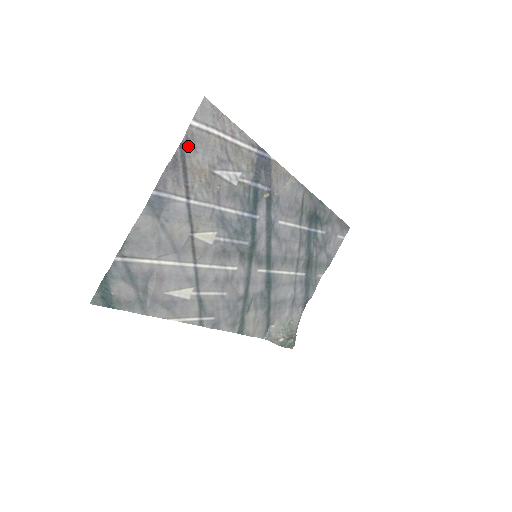
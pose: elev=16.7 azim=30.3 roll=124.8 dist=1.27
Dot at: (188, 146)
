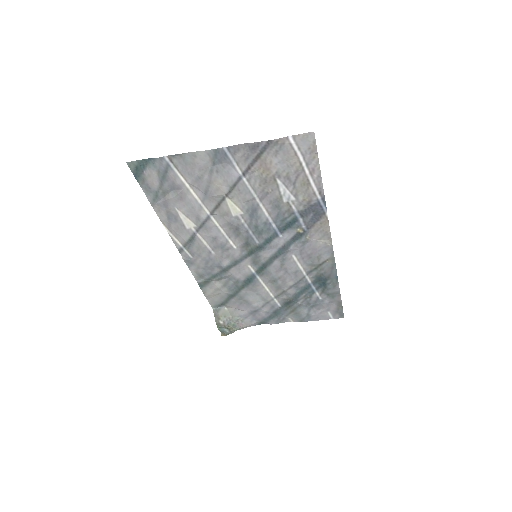
Dot at: (273, 147)
